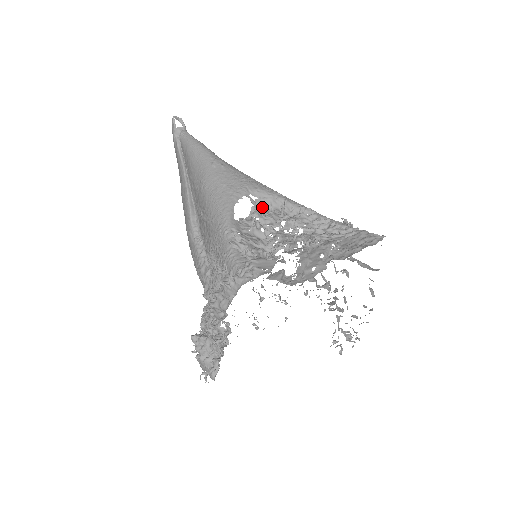
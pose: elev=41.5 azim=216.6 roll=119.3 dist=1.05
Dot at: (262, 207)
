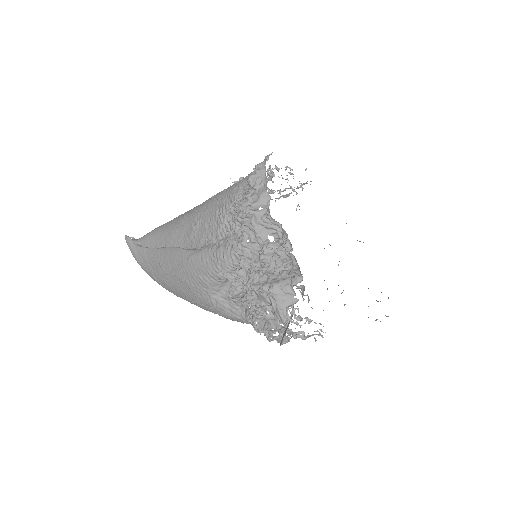
Dot at: occluded
